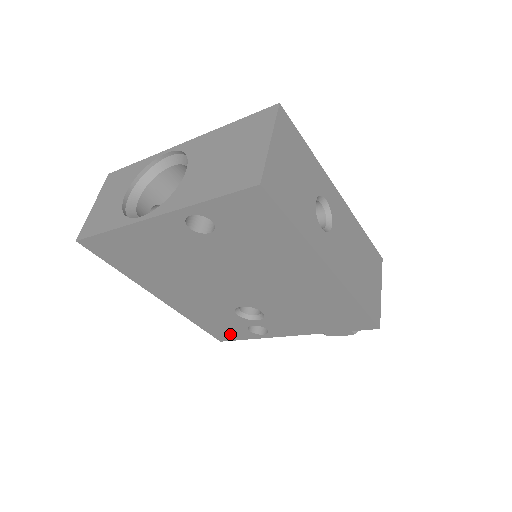
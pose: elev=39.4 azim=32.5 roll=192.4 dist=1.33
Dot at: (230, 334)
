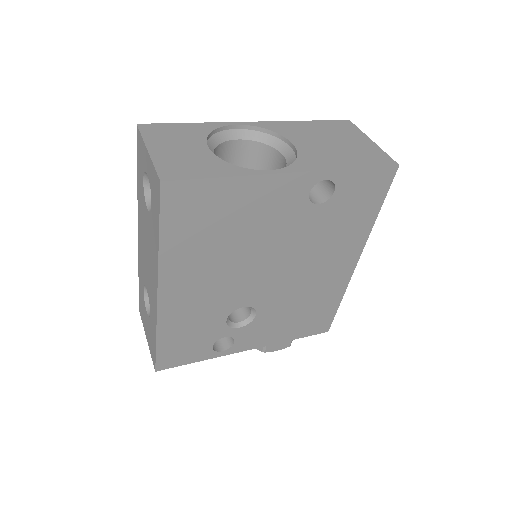
Dot at: (183, 355)
